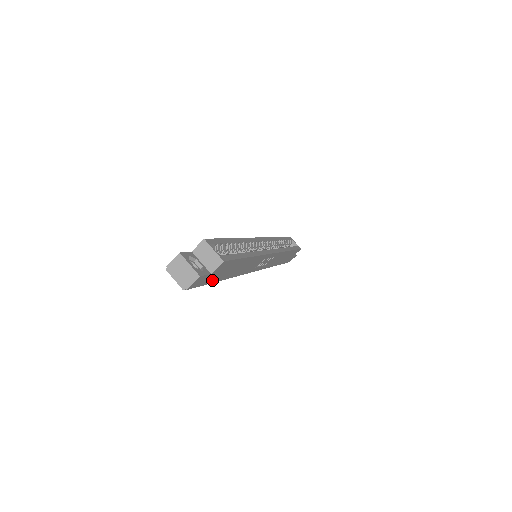
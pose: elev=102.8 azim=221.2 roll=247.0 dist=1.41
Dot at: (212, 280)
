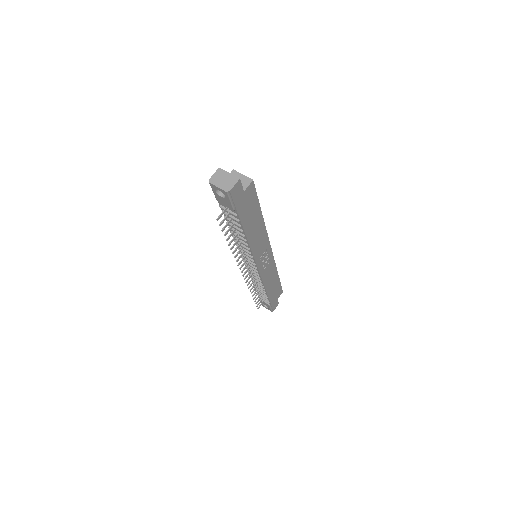
Dot at: (241, 212)
